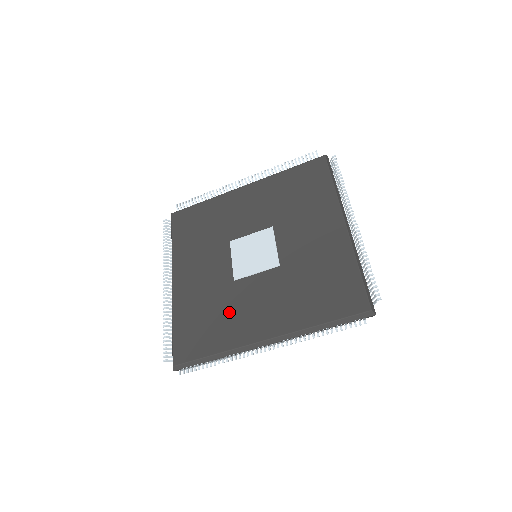
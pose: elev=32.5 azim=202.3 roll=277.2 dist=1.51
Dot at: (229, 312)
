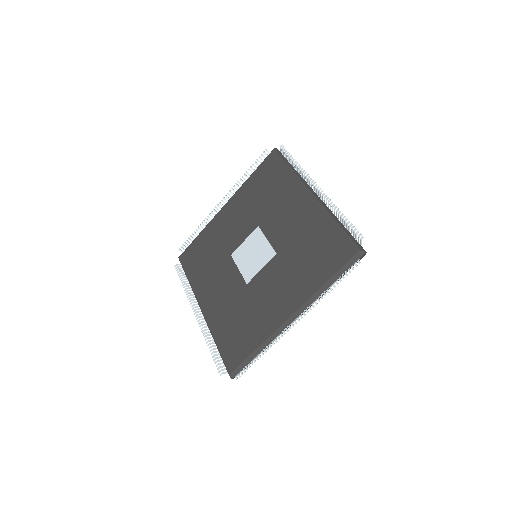
Dot at: (253, 310)
